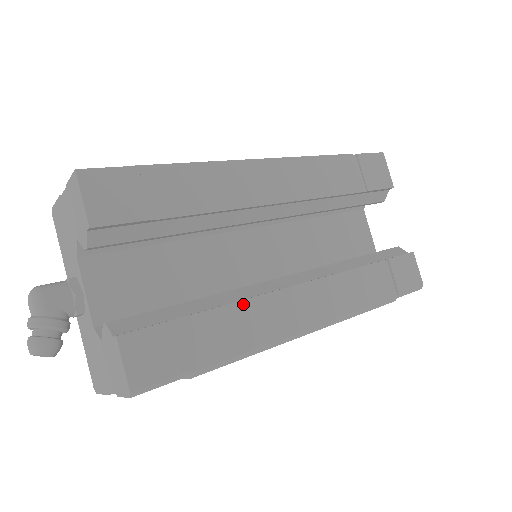
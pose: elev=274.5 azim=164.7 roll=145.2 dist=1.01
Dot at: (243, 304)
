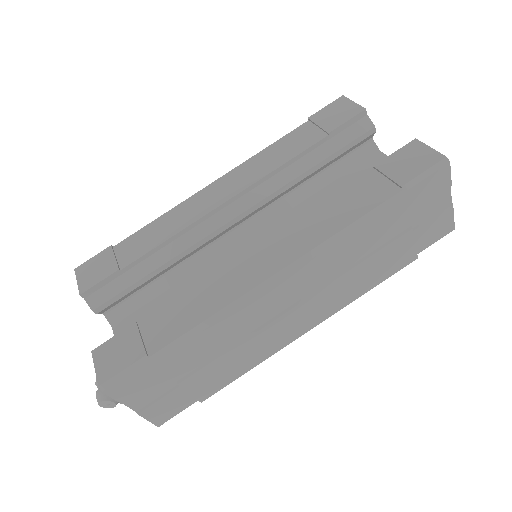
Dot at: (196, 288)
